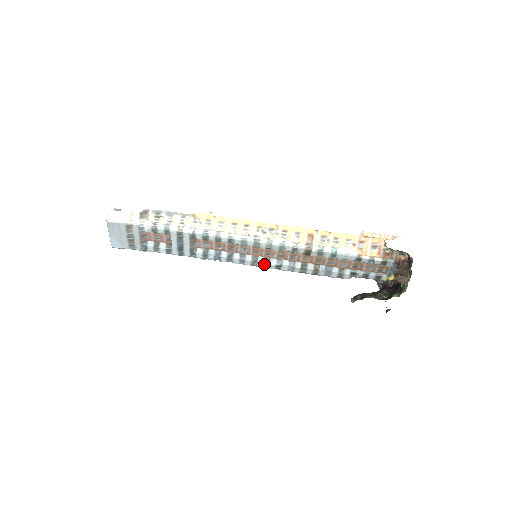
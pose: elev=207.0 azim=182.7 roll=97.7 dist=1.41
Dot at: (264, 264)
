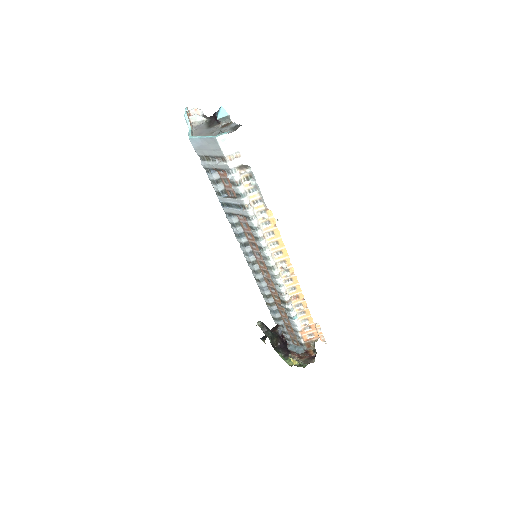
Dot at: (254, 270)
